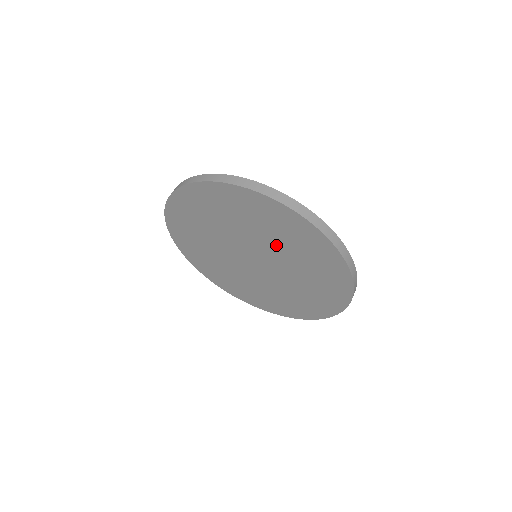
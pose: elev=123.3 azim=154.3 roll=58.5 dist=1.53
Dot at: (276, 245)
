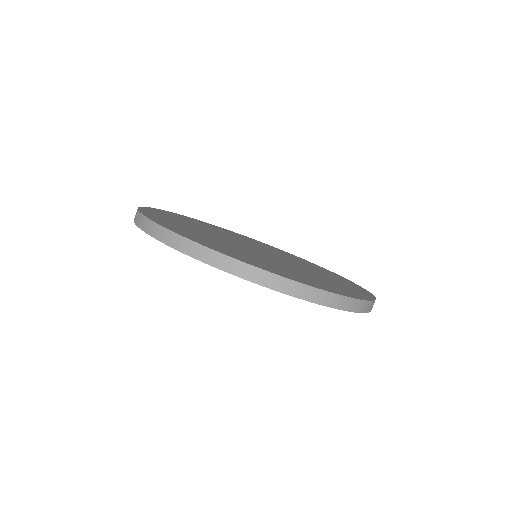
Dot at: occluded
